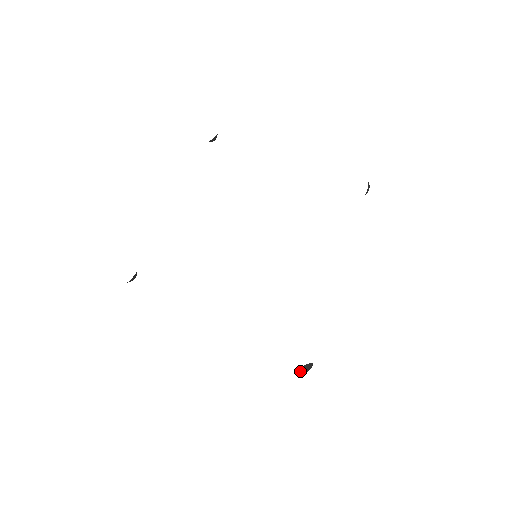
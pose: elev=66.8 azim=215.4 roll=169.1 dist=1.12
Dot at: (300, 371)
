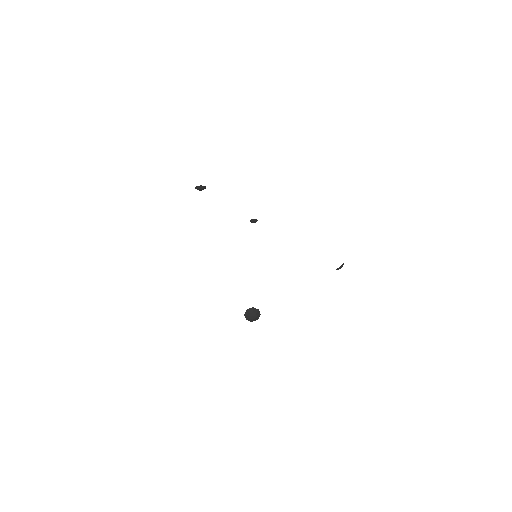
Dot at: (250, 311)
